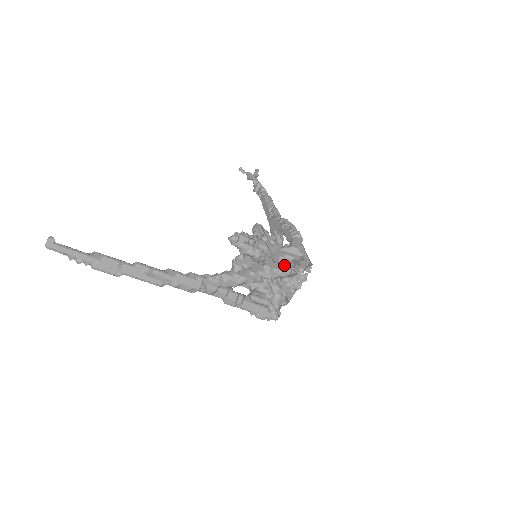
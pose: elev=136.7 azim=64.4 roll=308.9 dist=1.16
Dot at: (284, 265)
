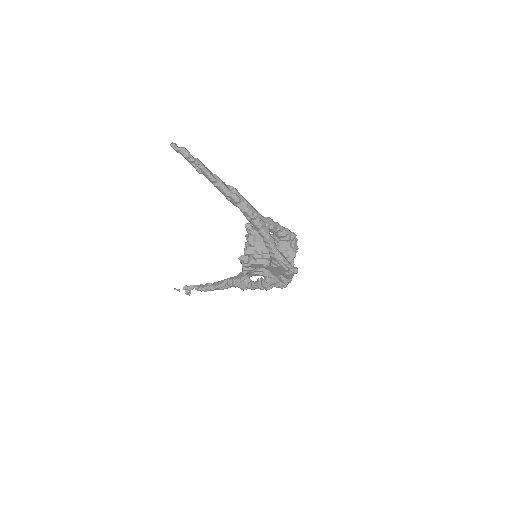
Dot at: occluded
